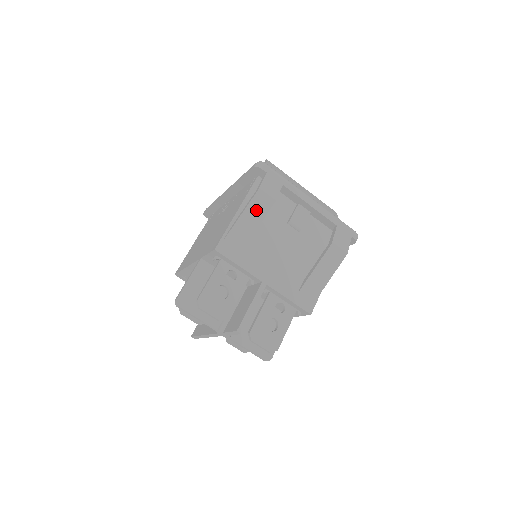
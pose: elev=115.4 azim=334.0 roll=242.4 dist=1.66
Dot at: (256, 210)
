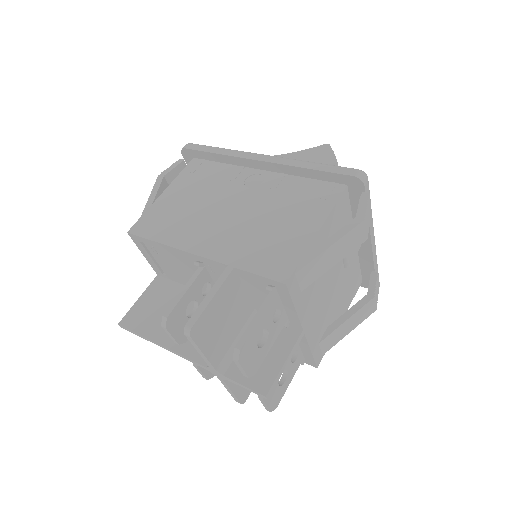
Dot at: (346, 244)
